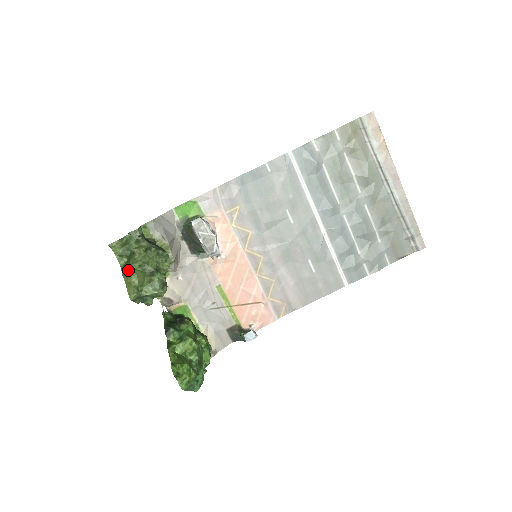
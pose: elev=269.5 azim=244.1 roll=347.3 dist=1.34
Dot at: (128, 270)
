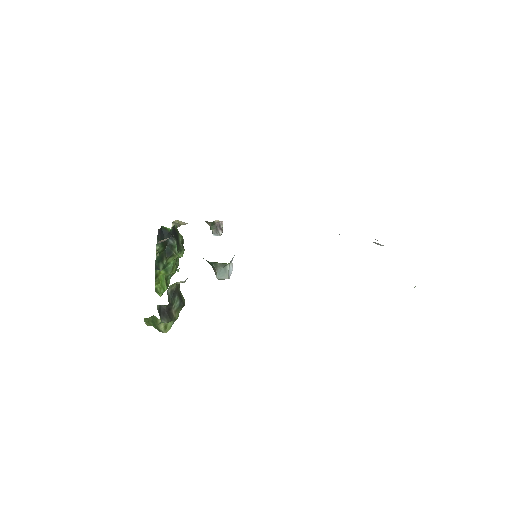
Dot at: (151, 325)
